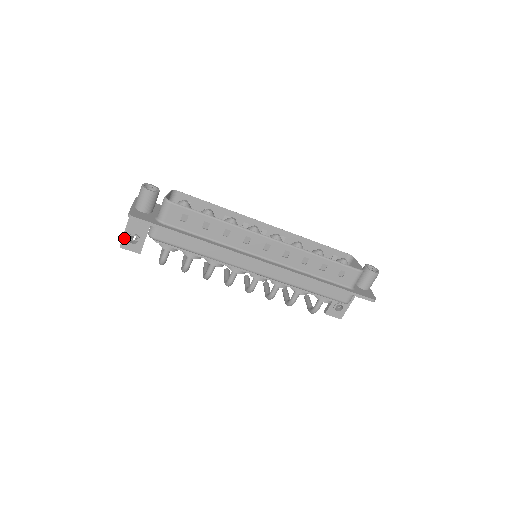
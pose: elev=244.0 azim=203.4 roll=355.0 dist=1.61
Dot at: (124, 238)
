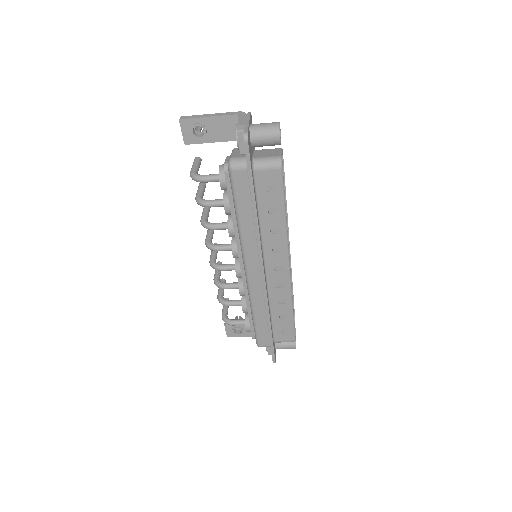
Dot at: (194, 120)
